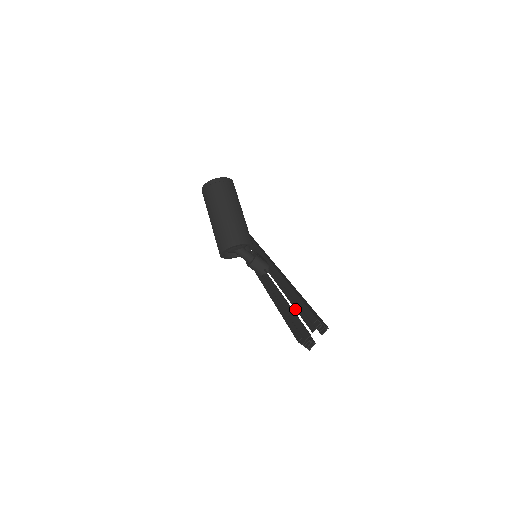
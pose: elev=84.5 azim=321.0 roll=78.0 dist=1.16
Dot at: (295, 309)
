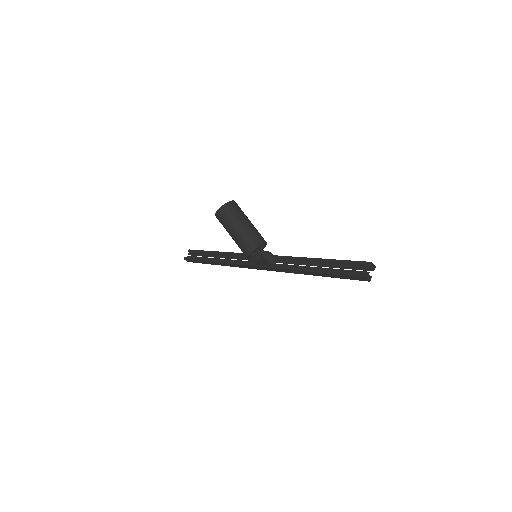
Dot at: (339, 267)
